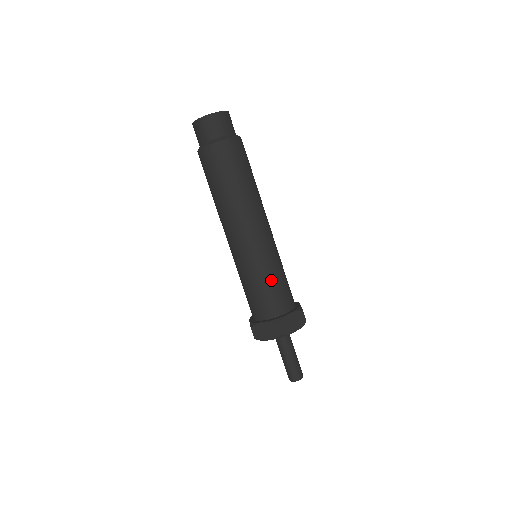
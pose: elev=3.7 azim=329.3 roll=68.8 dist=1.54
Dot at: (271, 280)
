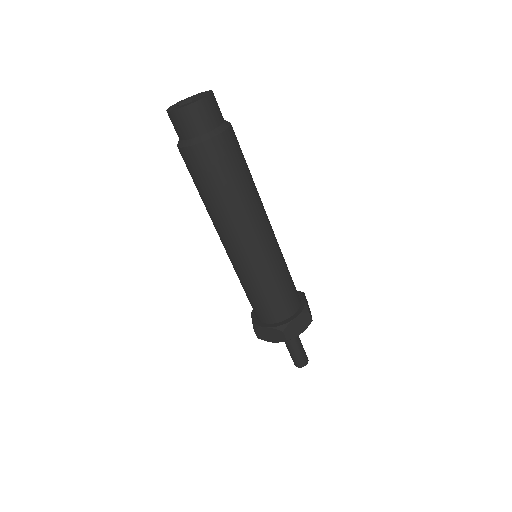
Dot at: (250, 293)
